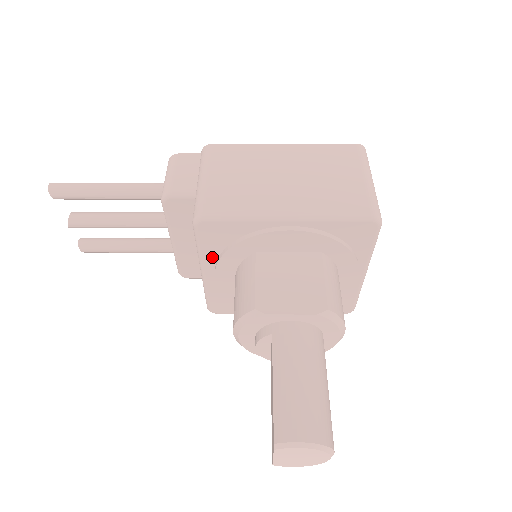
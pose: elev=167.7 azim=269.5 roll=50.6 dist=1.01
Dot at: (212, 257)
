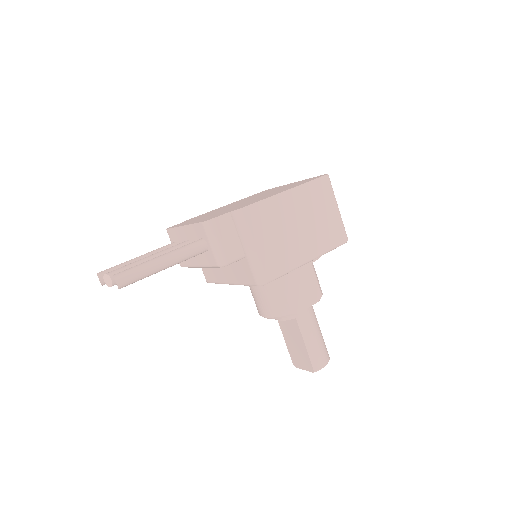
Dot at: occluded
